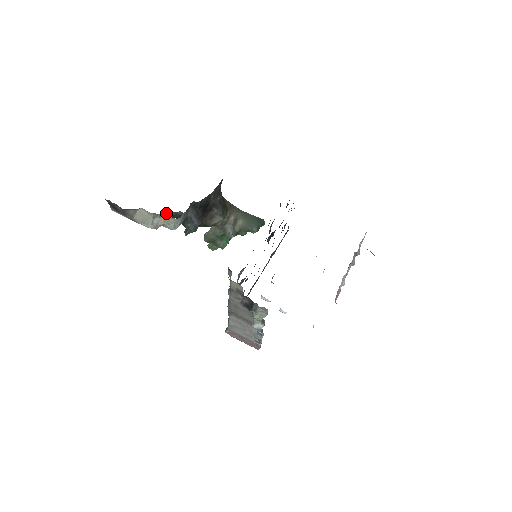
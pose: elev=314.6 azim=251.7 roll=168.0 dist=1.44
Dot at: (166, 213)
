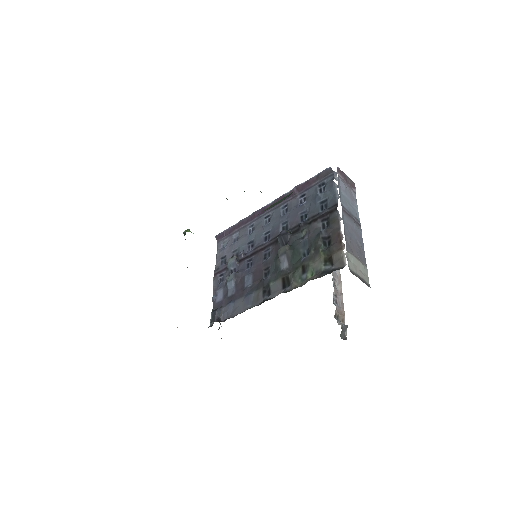
Dot at: occluded
